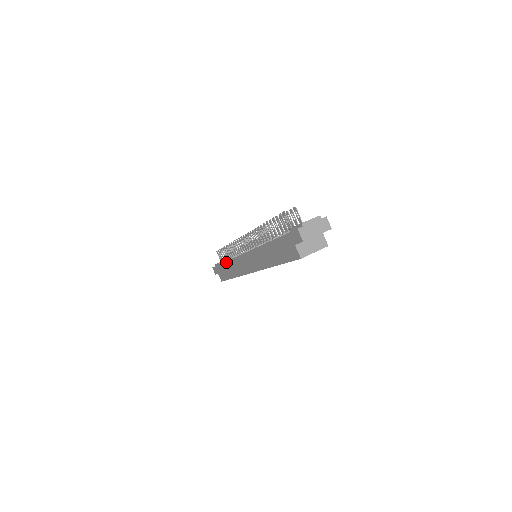
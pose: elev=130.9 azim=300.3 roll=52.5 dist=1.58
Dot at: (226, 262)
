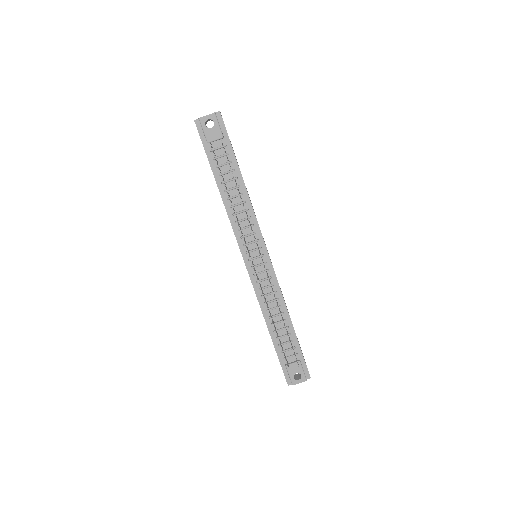
Dot at: (221, 197)
